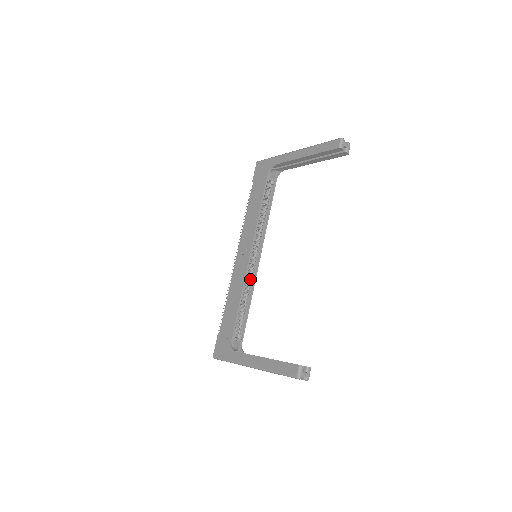
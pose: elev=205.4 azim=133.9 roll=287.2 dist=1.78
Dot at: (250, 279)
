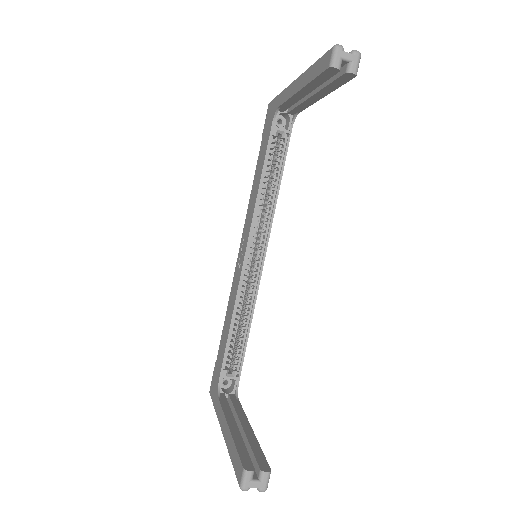
Dot at: (250, 290)
